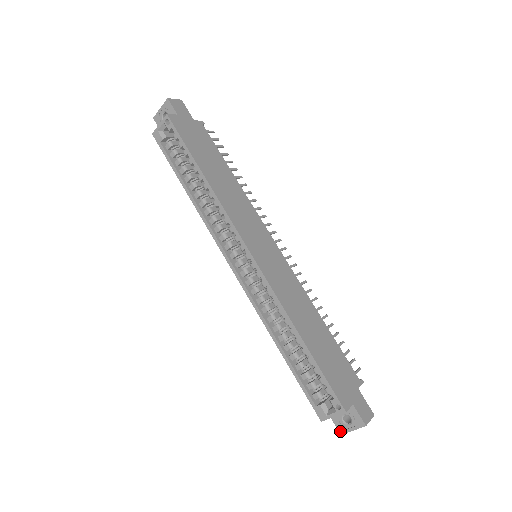
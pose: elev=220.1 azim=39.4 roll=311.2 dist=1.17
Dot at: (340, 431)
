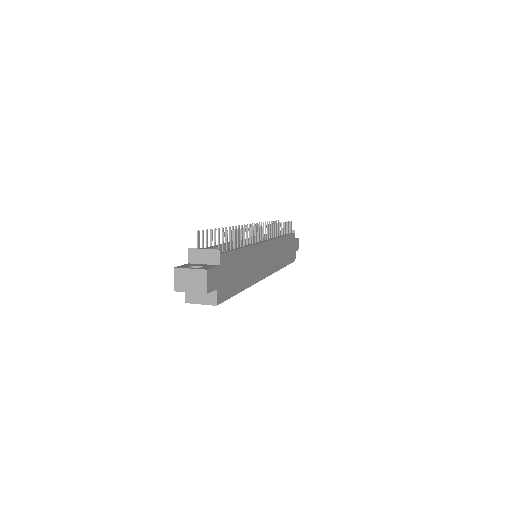
Dot at: occluded
